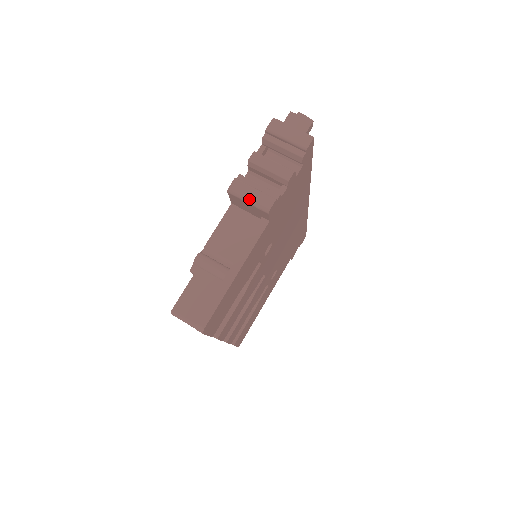
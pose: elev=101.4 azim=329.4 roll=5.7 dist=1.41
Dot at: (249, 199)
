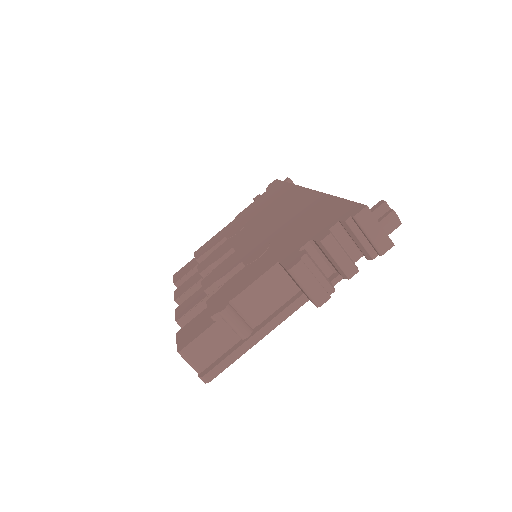
Dot at: (306, 288)
